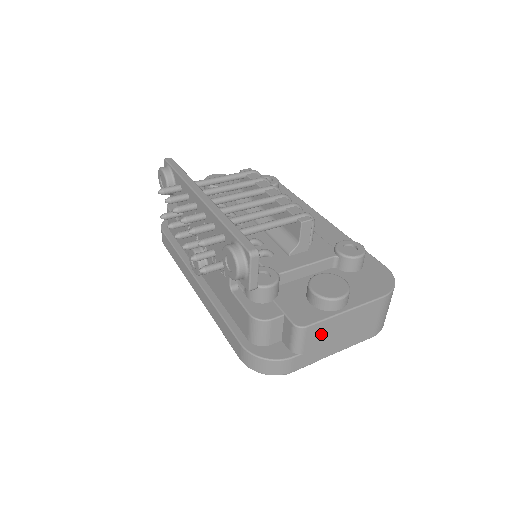
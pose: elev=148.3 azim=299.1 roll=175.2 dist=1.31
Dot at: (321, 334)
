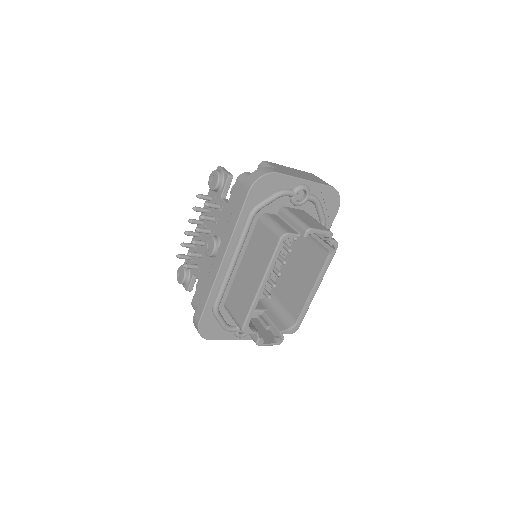
Dot at: occluded
